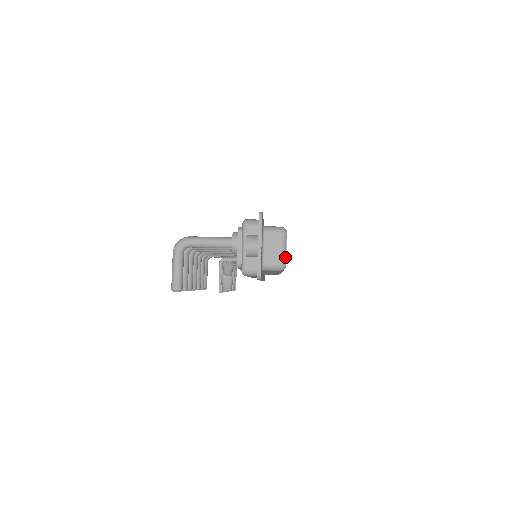
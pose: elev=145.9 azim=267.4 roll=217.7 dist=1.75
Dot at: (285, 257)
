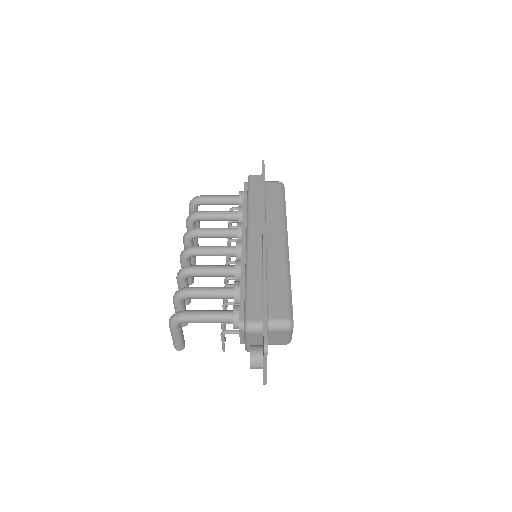
Dot at: (291, 339)
